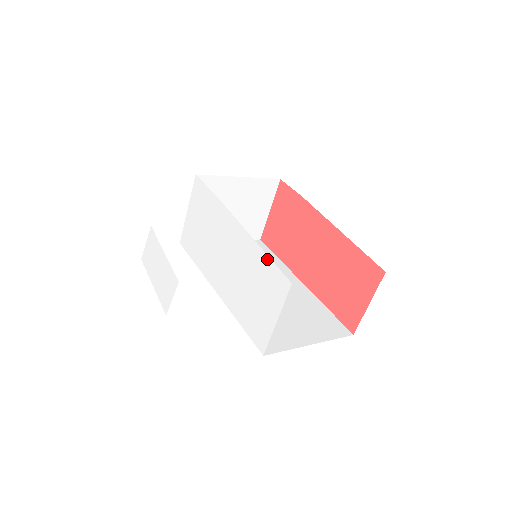
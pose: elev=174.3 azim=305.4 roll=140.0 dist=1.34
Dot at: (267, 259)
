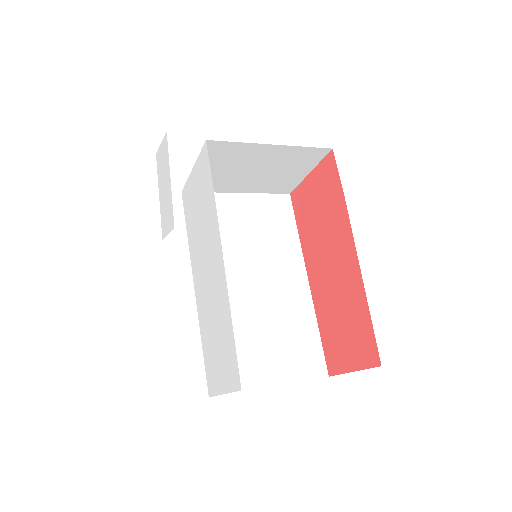
Dot at: (232, 335)
